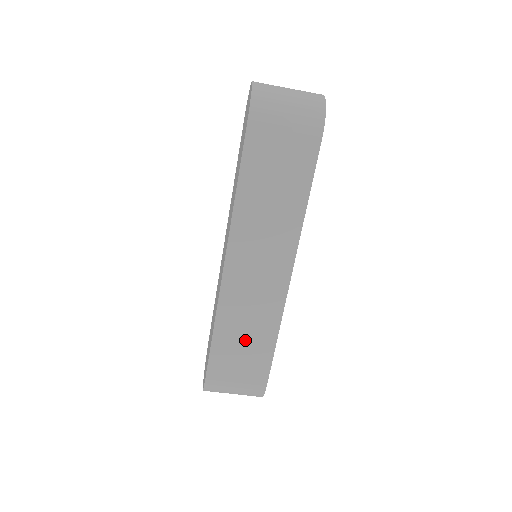
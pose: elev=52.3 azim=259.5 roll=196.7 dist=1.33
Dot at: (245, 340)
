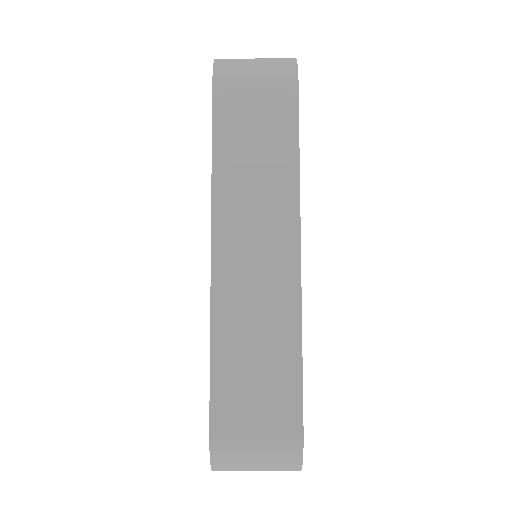
Dot at: (257, 359)
